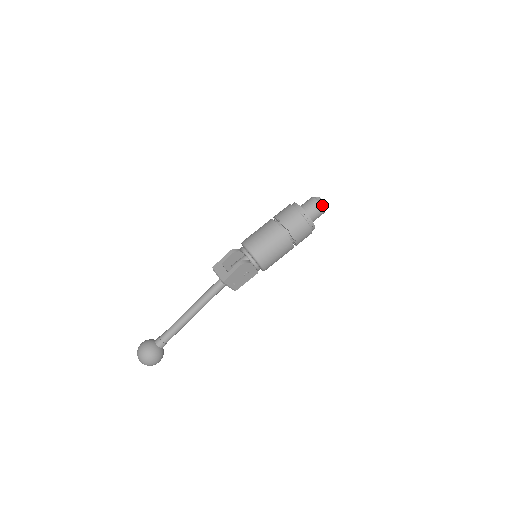
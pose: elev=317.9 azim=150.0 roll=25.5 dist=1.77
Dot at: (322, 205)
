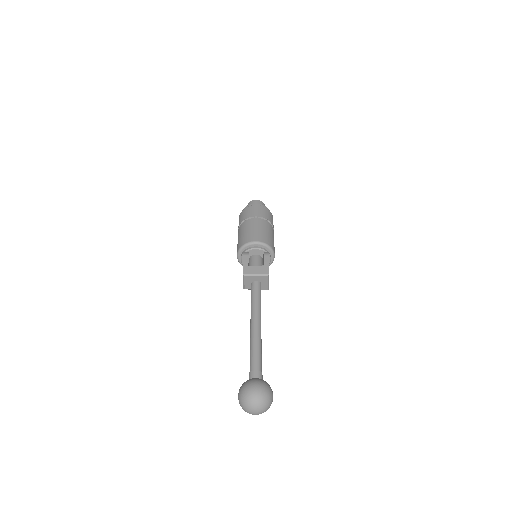
Dot at: (263, 203)
